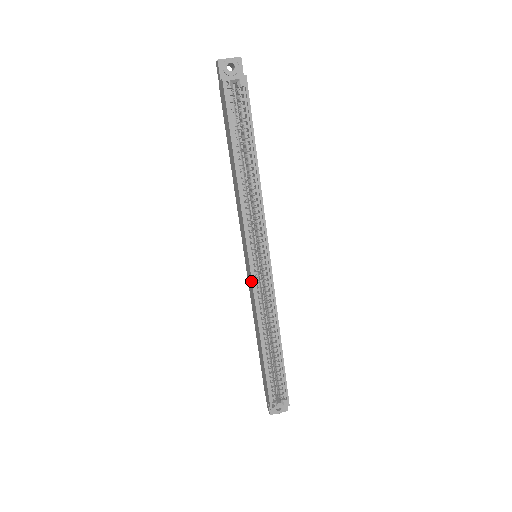
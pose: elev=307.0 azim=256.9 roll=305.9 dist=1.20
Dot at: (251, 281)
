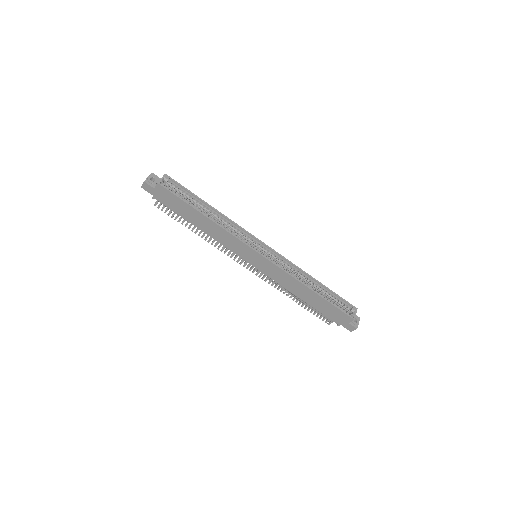
Dot at: (270, 263)
